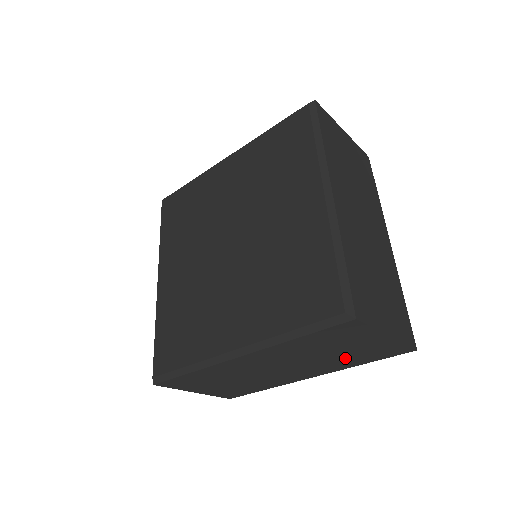
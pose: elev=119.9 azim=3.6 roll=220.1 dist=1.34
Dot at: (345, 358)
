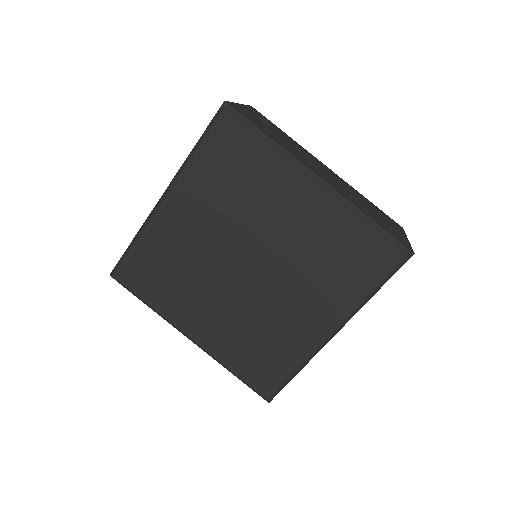
Dot at: occluded
